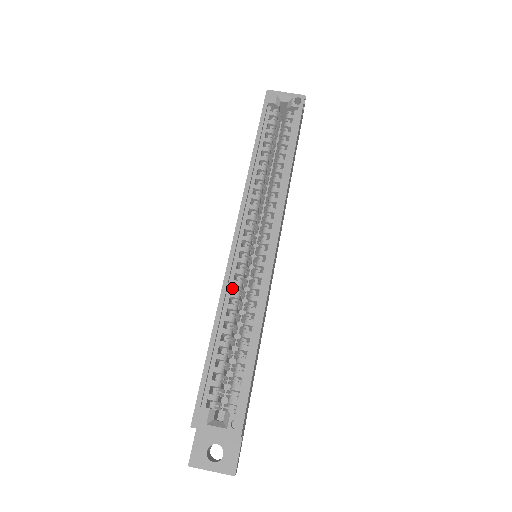
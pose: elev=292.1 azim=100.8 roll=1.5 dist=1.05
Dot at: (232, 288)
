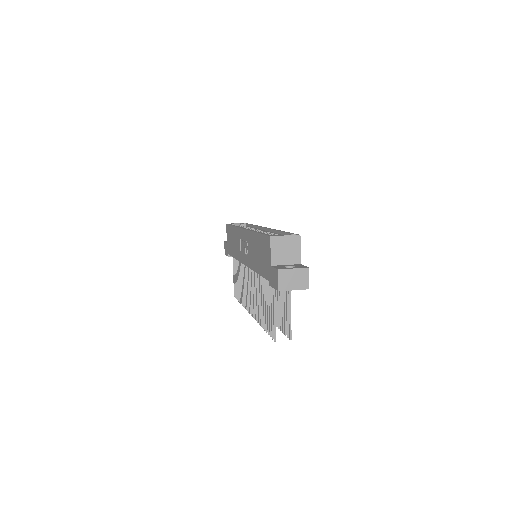
Dot at: occluded
